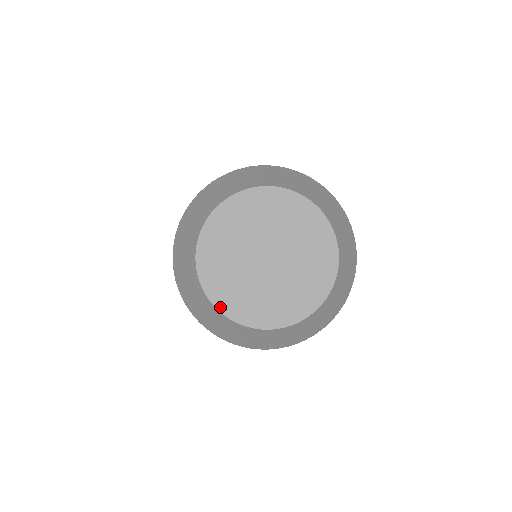
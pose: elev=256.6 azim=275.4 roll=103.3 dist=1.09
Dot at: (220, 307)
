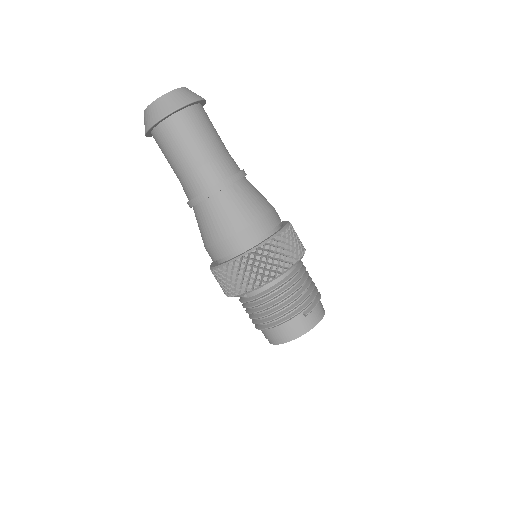
Dot at: (156, 100)
